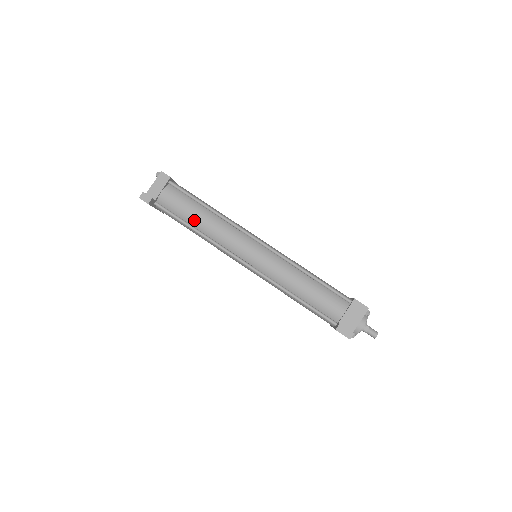
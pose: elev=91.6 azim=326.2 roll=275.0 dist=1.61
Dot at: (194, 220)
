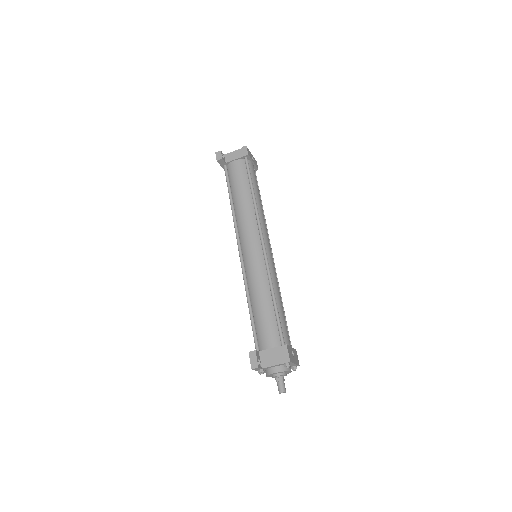
Dot at: (236, 195)
